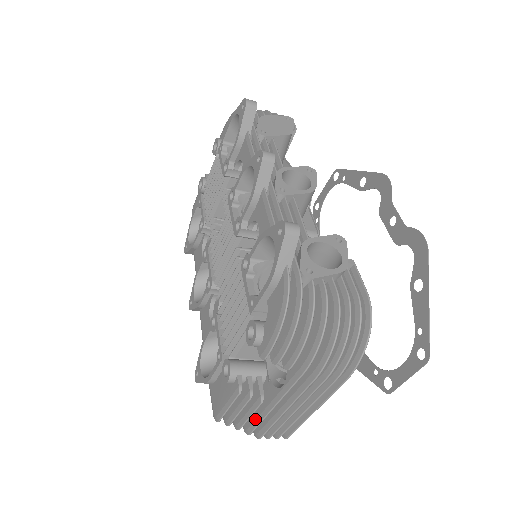
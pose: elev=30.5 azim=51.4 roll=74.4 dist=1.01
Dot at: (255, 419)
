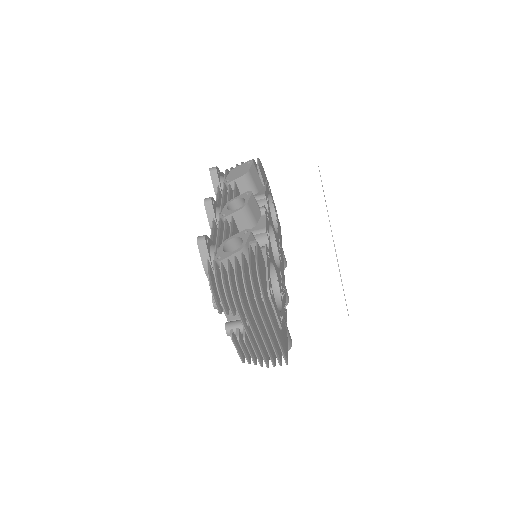
Dot at: (256, 355)
